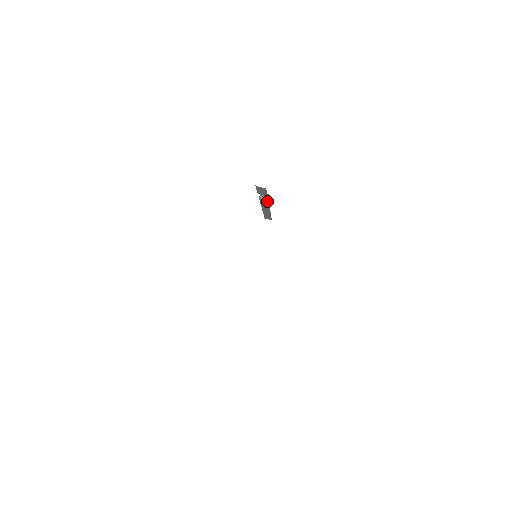
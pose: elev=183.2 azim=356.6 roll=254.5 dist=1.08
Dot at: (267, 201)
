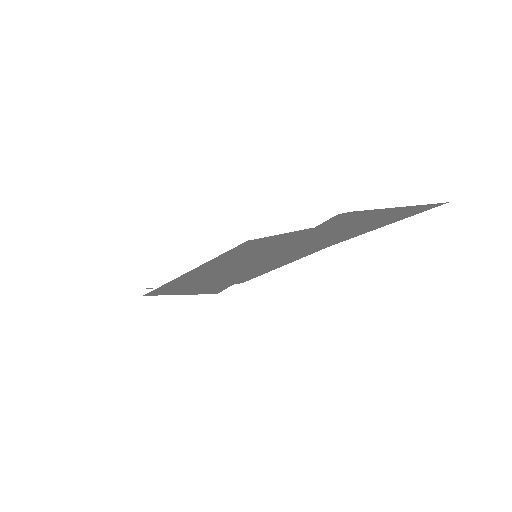
Dot at: occluded
